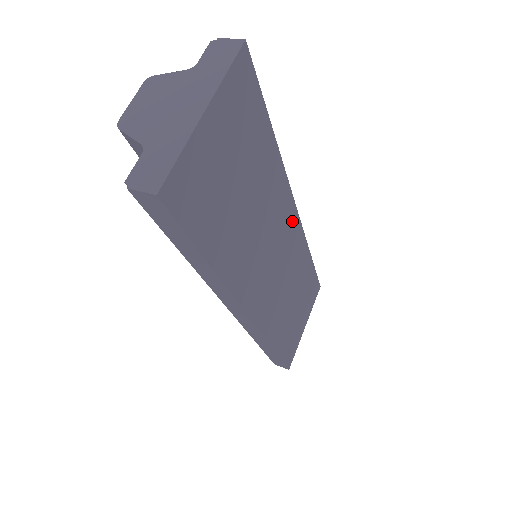
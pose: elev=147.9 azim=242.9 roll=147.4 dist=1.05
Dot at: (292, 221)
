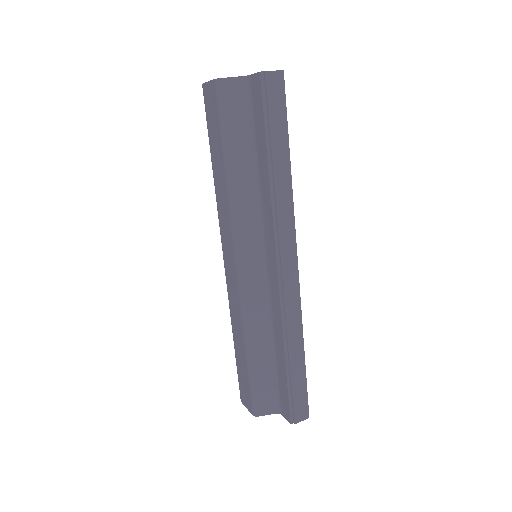
Dot at: occluded
